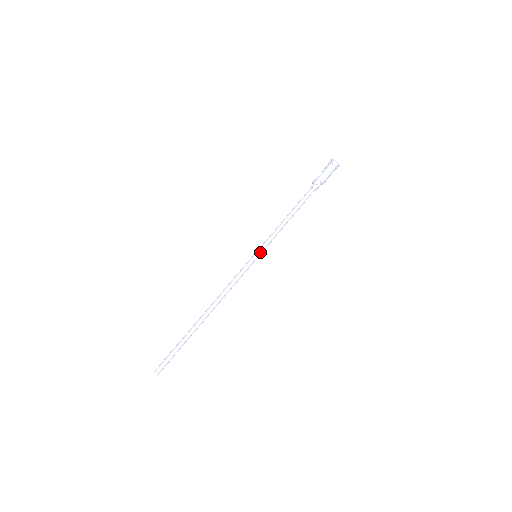
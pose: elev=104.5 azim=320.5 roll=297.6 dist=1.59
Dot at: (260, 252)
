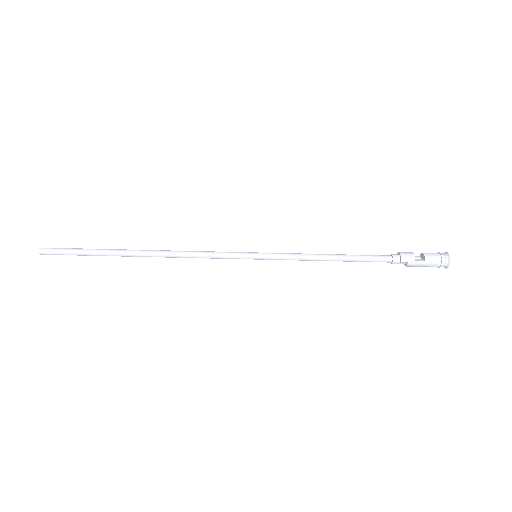
Dot at: (264, 259)
